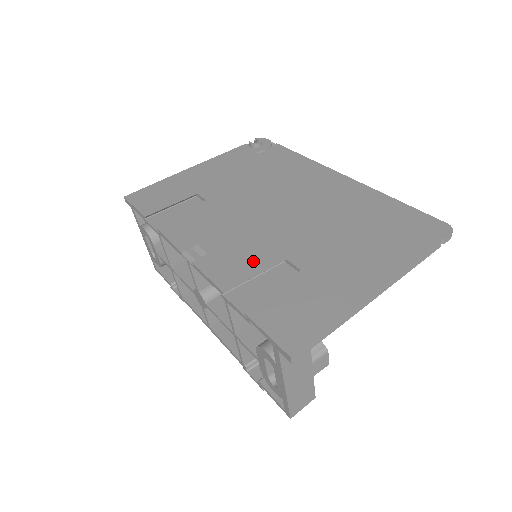
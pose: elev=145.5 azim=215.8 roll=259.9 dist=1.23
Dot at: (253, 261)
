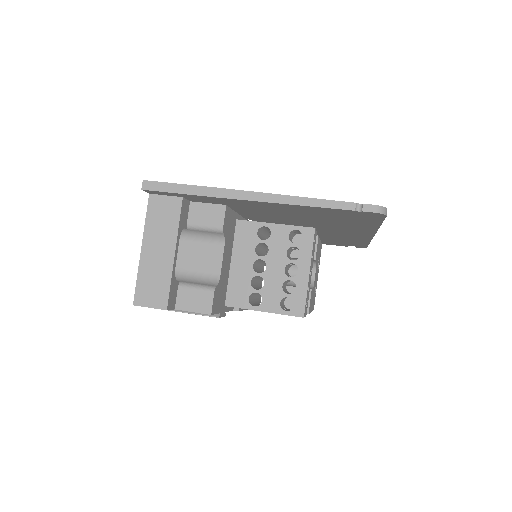
Dot at: occluded
